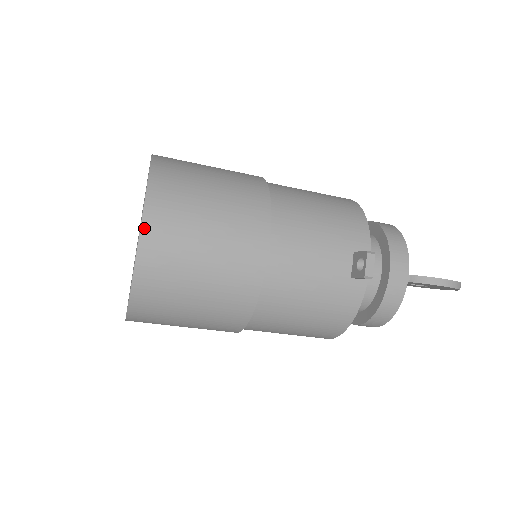
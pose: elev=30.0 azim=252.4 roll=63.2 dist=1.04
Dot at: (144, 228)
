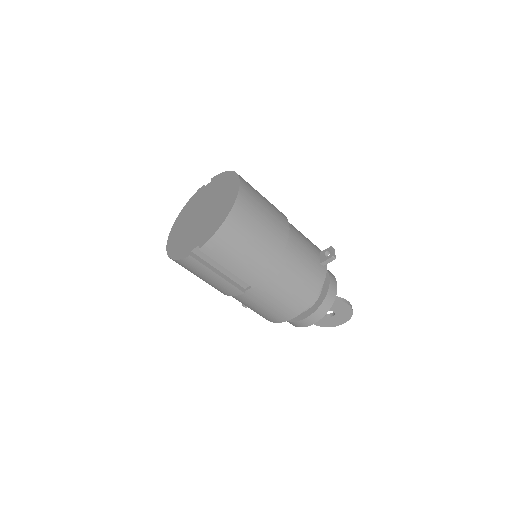
Dot at: (241, 186)
